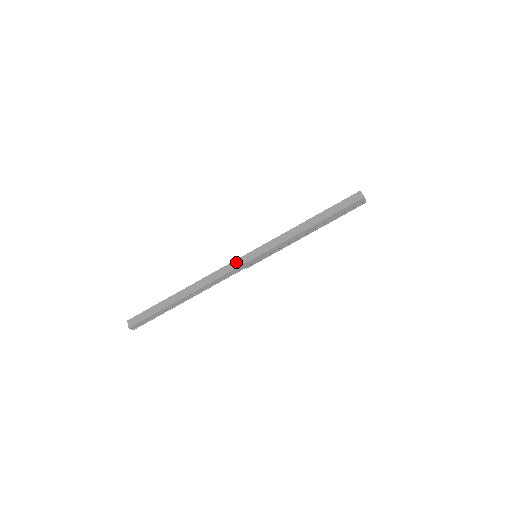
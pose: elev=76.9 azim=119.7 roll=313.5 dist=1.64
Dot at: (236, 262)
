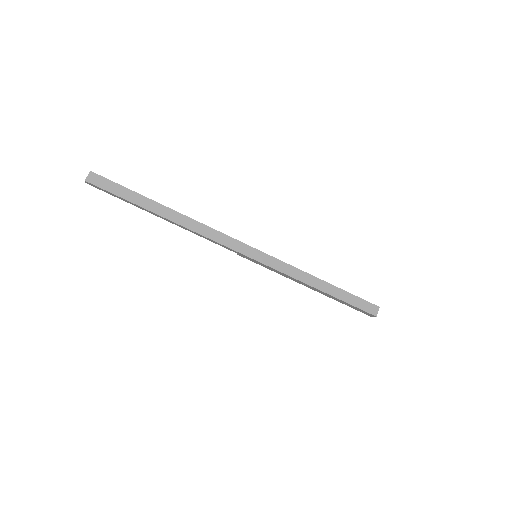
Dot at: (237, 243)
